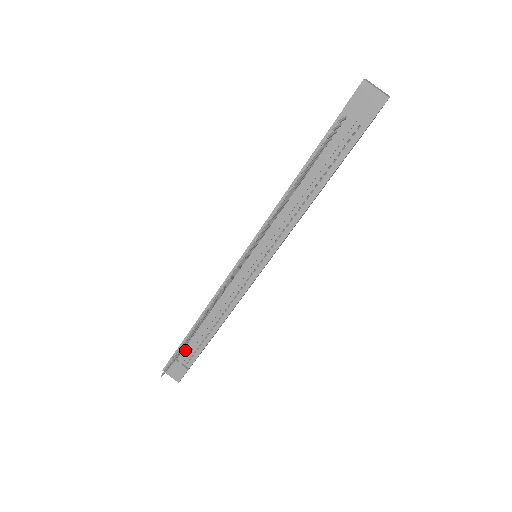
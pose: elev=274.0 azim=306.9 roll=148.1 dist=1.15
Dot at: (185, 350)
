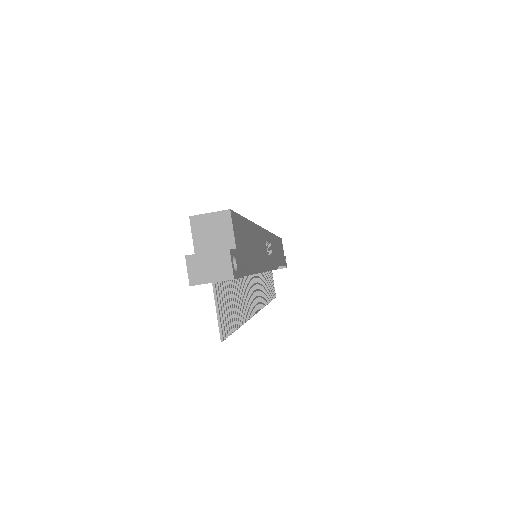
Dot at: occluded
